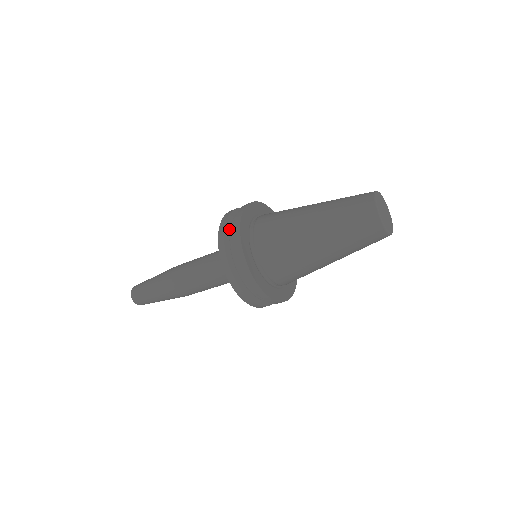
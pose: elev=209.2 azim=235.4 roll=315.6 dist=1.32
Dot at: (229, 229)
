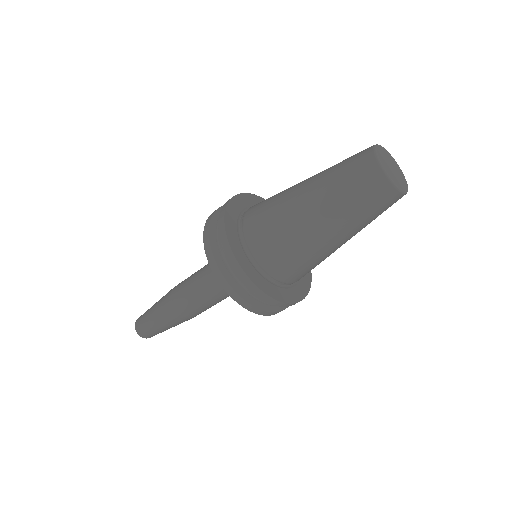
Dot at: occluded
